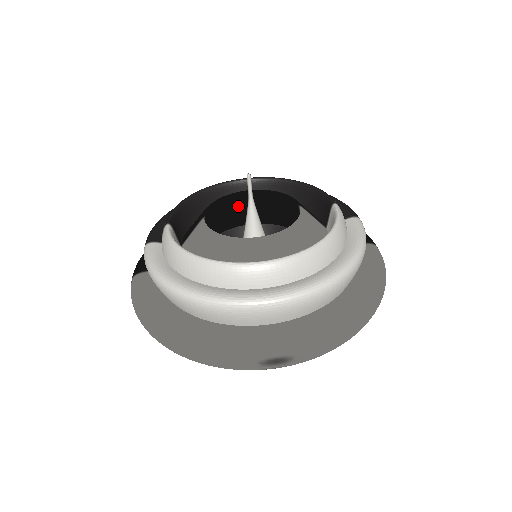
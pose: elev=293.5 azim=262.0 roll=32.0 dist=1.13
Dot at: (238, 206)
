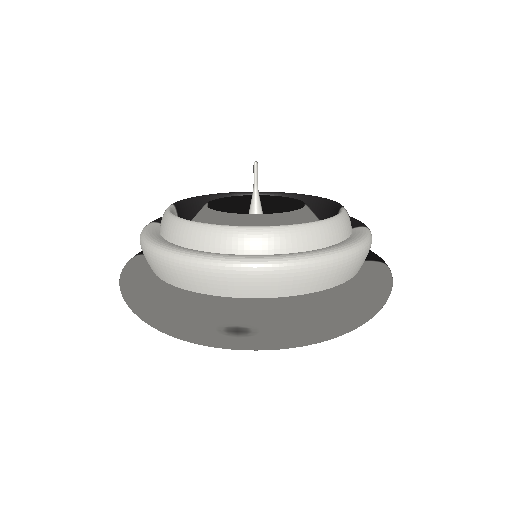
Dot at: occluded
